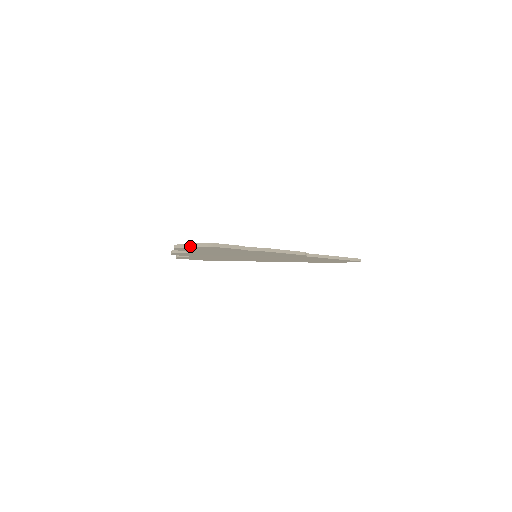
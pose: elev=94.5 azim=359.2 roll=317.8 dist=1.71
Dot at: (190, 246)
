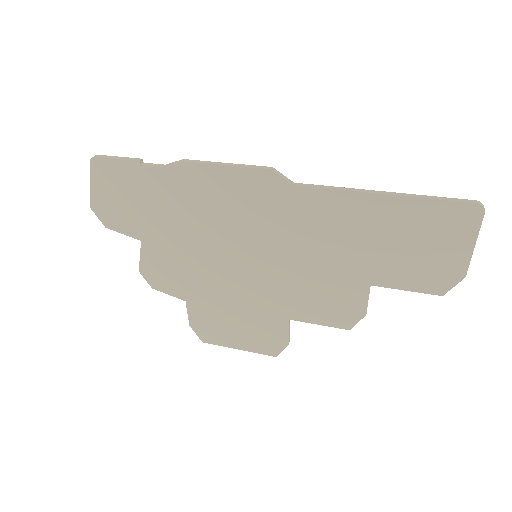
Dot at: (91, 184)
